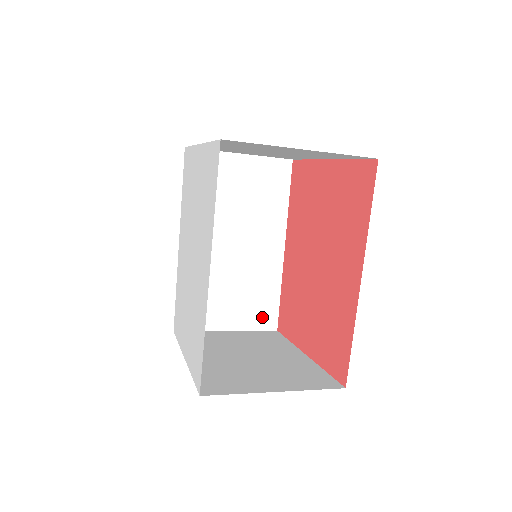
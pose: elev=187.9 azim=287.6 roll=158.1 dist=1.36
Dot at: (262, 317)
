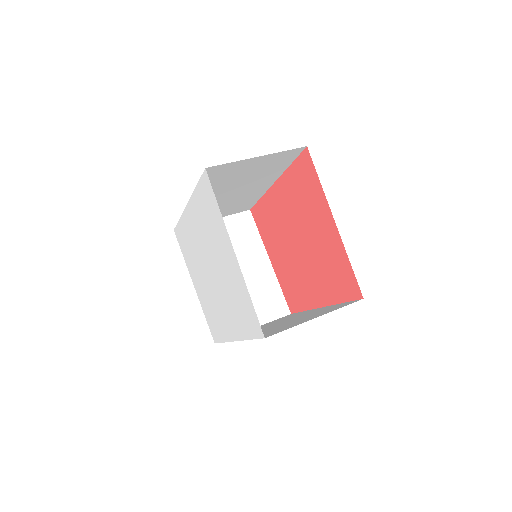
Dot at: (241, 209)
